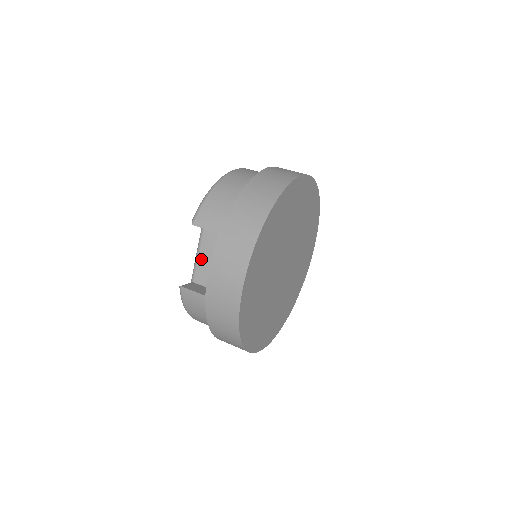
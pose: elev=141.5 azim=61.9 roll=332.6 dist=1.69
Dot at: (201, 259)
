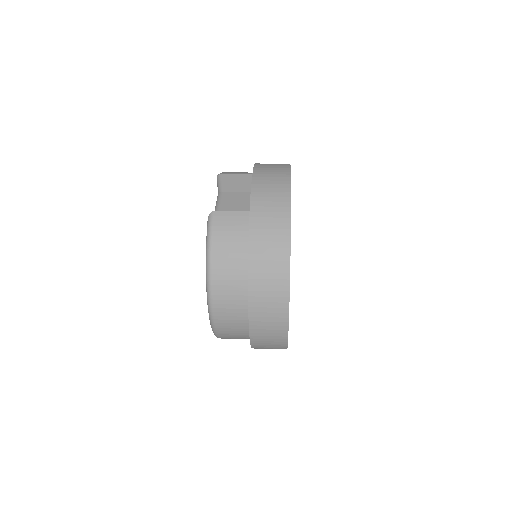
Dot at: occluded
